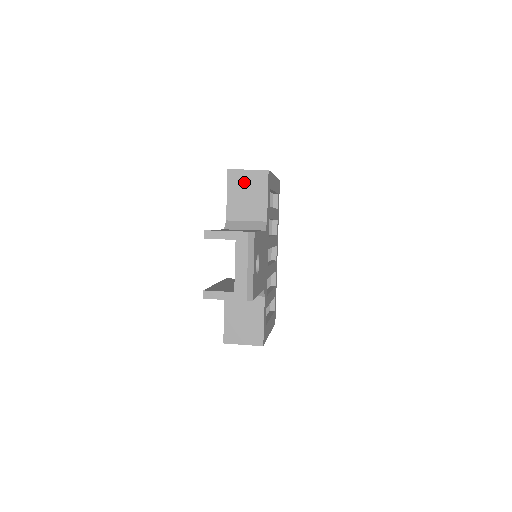
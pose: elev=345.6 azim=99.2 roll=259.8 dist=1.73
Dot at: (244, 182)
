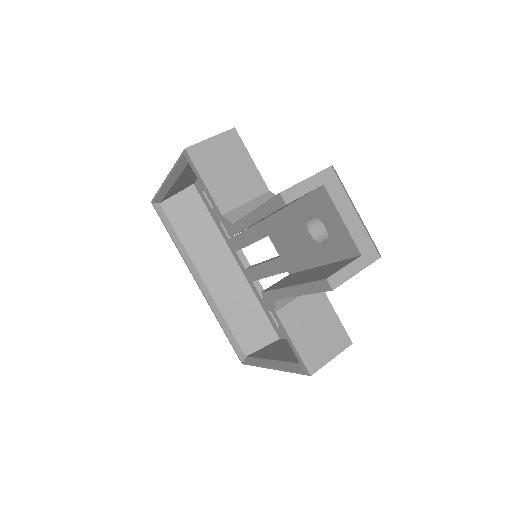
Dot at: (215, 155)
